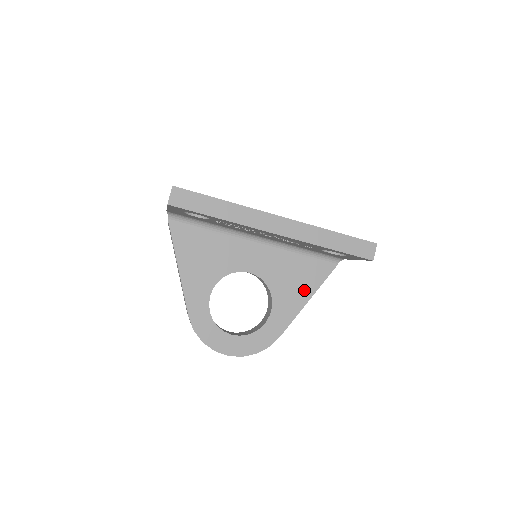
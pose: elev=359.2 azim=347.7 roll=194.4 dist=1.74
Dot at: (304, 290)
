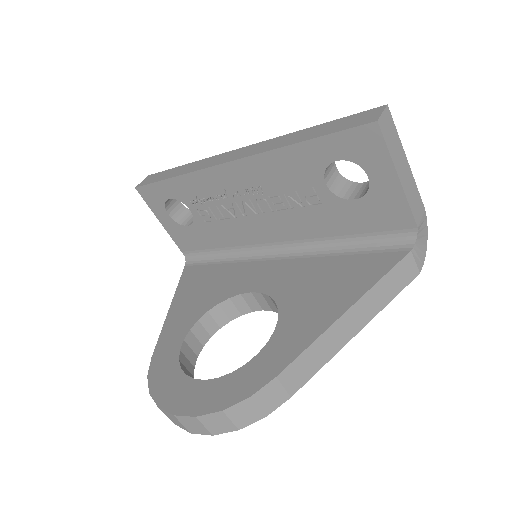
Dot at: (340, 297)
